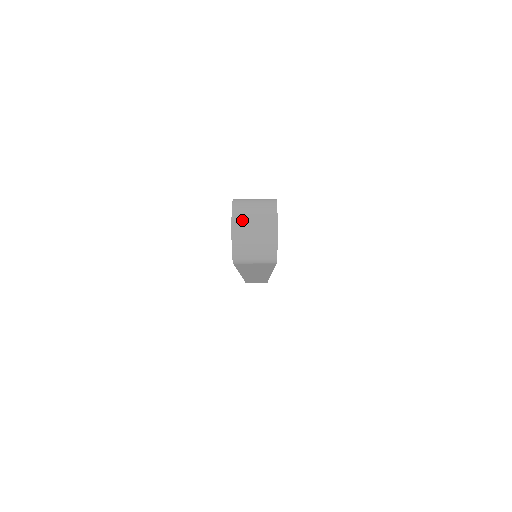
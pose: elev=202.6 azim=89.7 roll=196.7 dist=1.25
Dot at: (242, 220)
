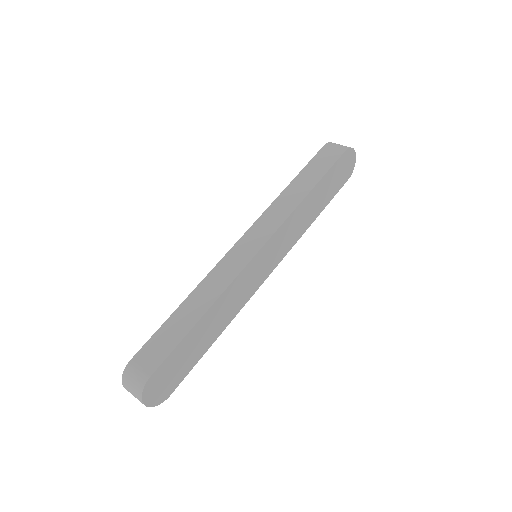
Dot at: (128, 390)
